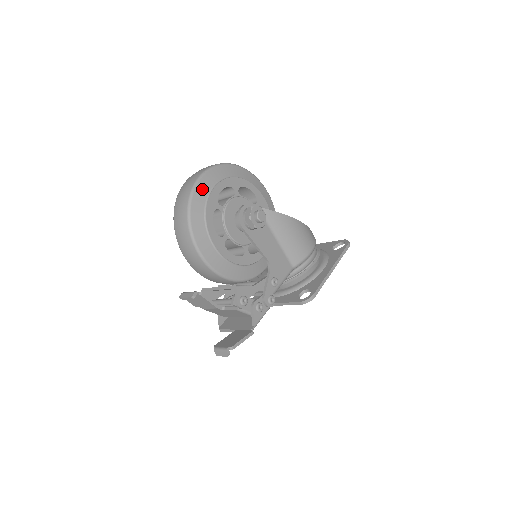
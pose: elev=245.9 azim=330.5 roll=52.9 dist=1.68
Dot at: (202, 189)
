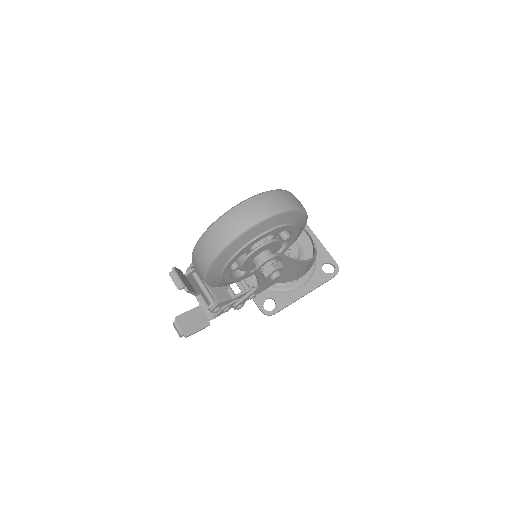
Dot at: (243, 239)
